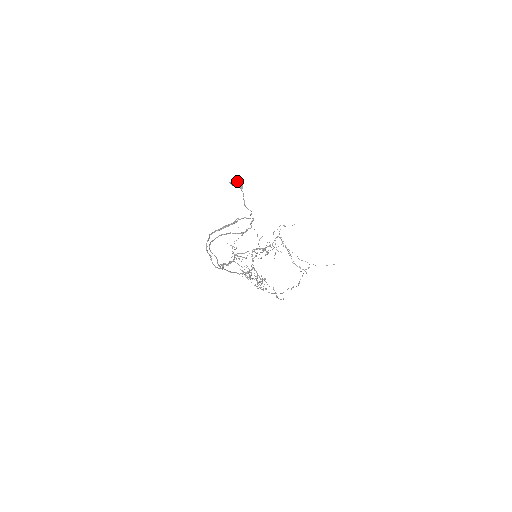
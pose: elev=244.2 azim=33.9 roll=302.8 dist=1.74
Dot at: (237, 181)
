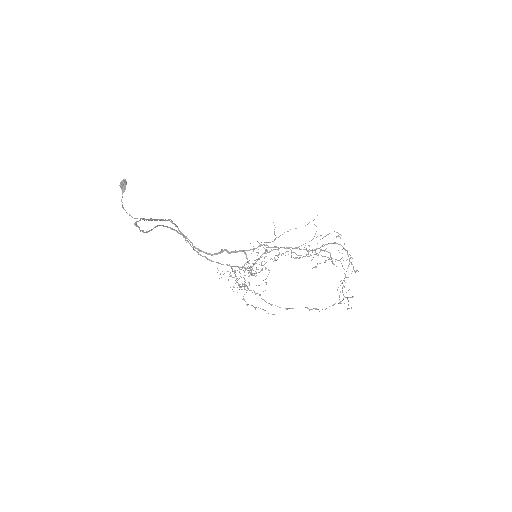
Dot at: (122, 183)
